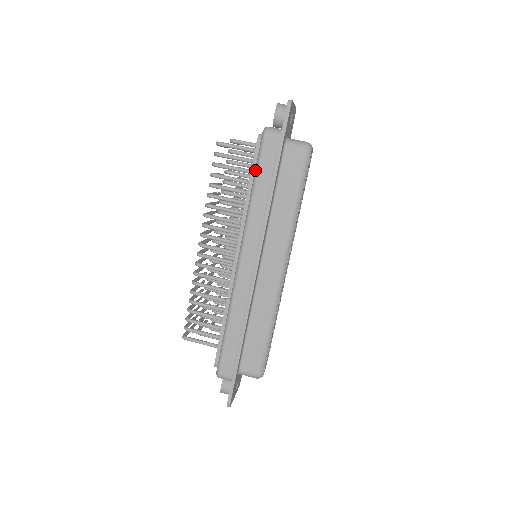
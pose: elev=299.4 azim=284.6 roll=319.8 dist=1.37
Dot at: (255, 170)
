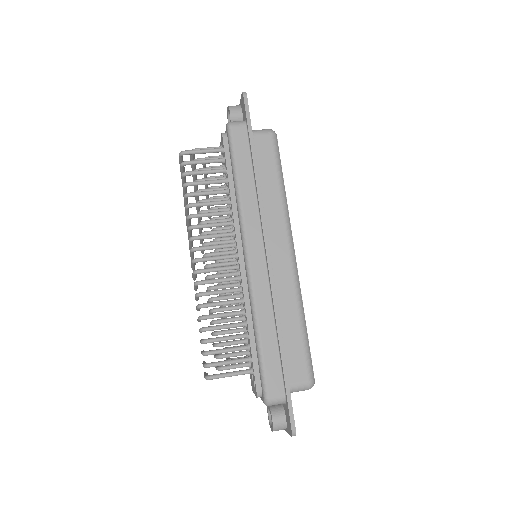
Dot at: (232, 162)
